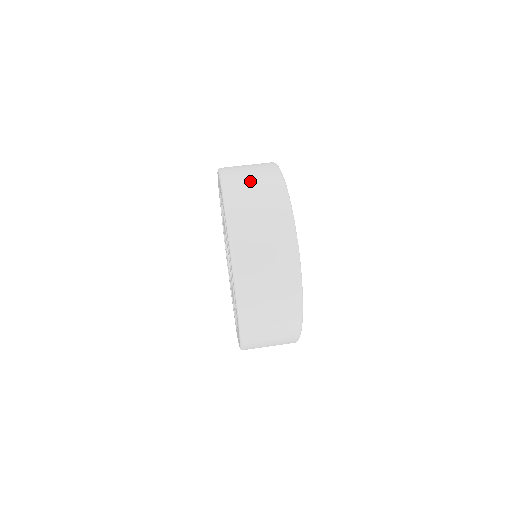
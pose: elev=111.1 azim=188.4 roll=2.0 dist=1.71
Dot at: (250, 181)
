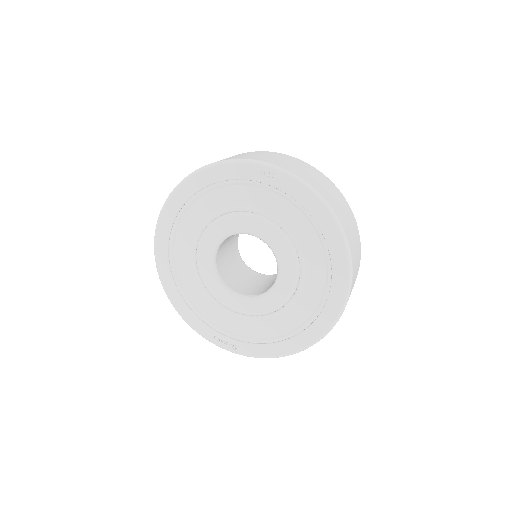
Dot at: (235, 156)
